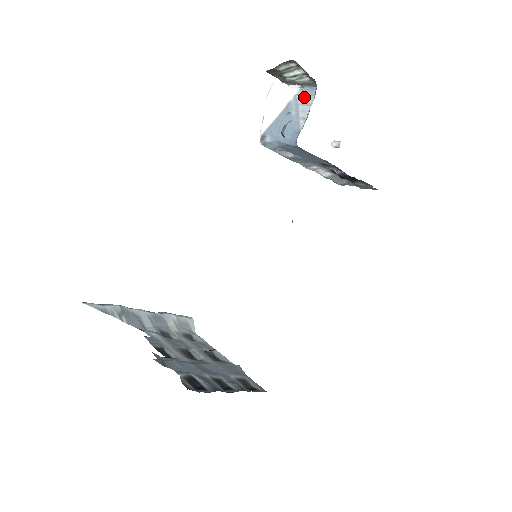
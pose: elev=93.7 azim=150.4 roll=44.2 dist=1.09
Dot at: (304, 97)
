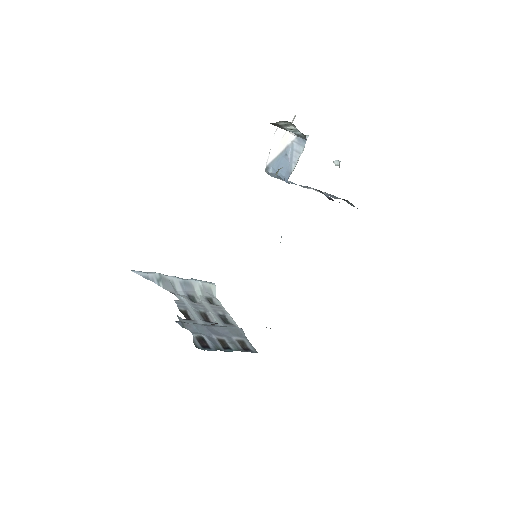
Dot at: (298, 145)
